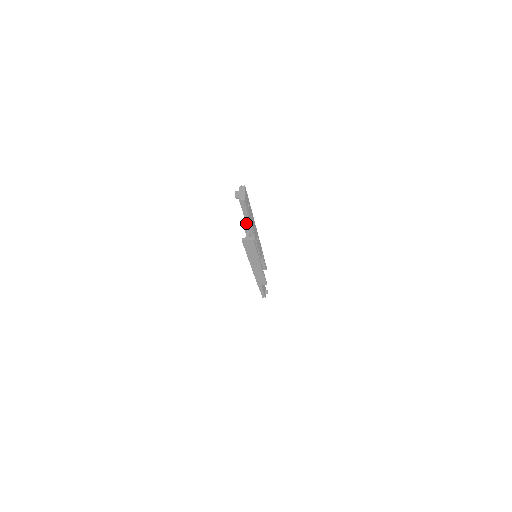
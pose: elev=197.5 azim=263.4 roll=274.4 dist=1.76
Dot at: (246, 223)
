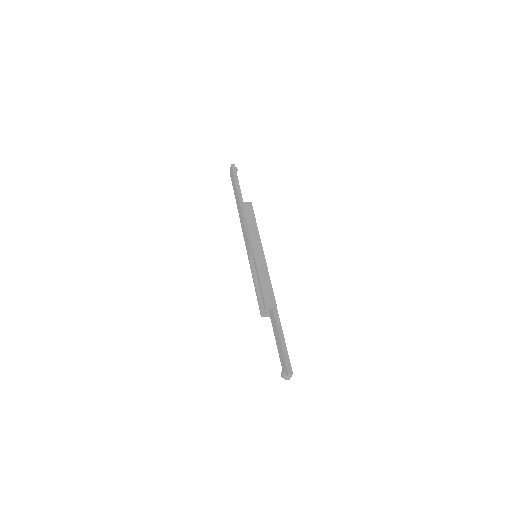
Dot at: (275, 339)
